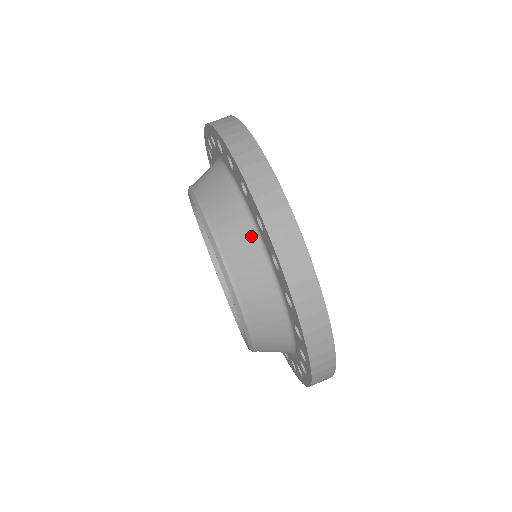
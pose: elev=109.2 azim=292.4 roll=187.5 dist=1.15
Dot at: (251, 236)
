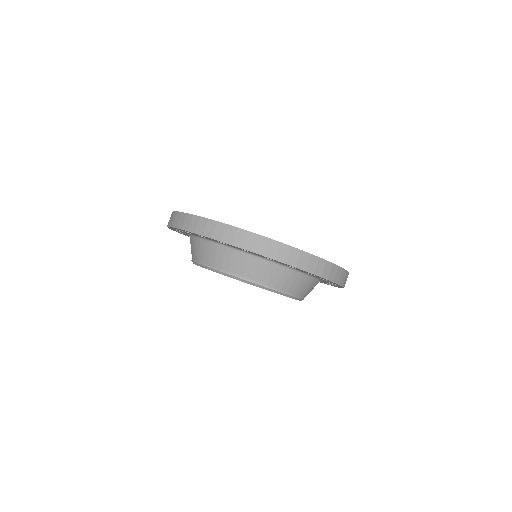
Dot at: (246, 258)
